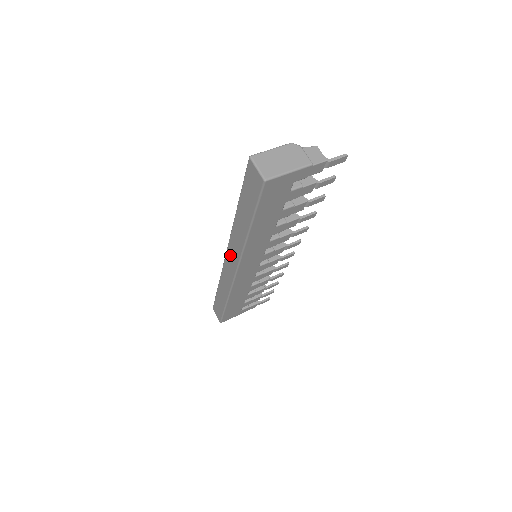
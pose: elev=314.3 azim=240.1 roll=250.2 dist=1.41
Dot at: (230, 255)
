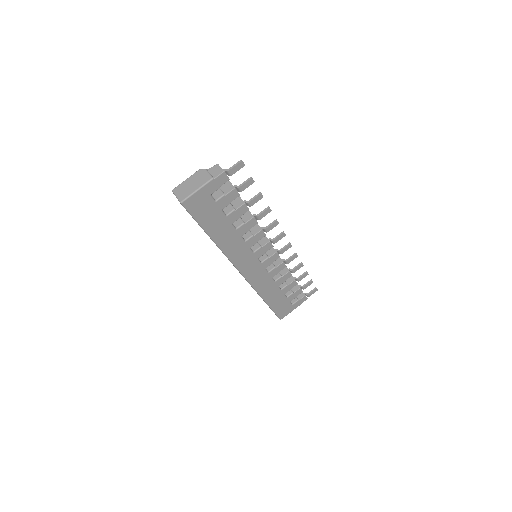
Dot at: occluded
